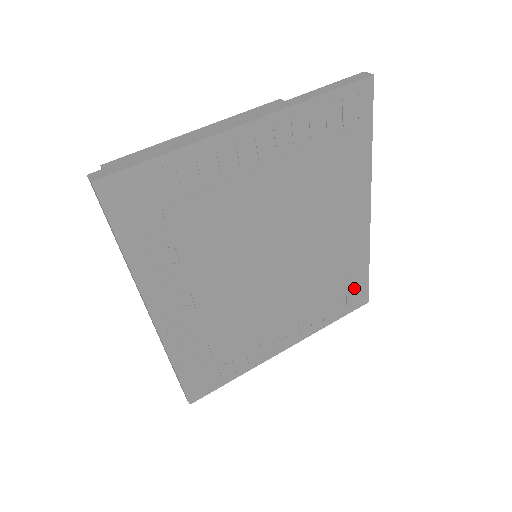
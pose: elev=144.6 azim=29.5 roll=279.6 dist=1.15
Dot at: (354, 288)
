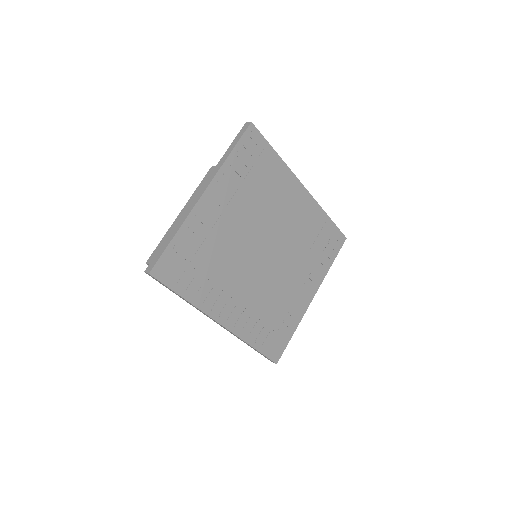
Dot at: (330, 236)
